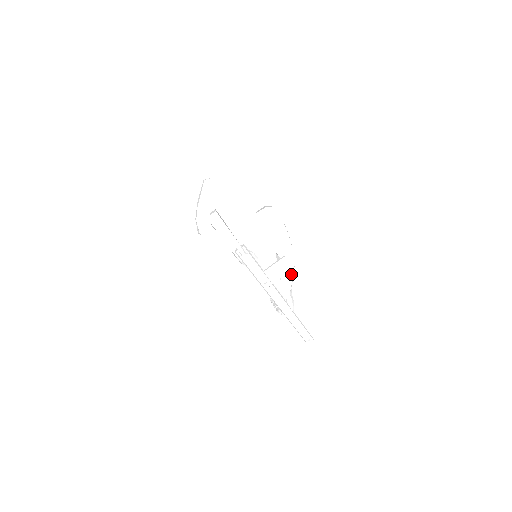
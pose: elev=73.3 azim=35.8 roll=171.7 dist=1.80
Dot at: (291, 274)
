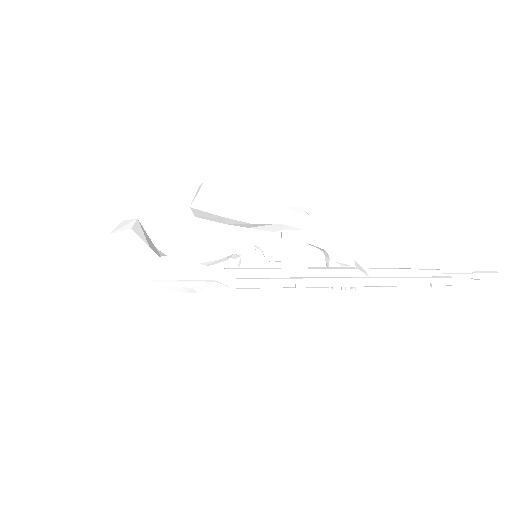
Dot at: (318, 235)
